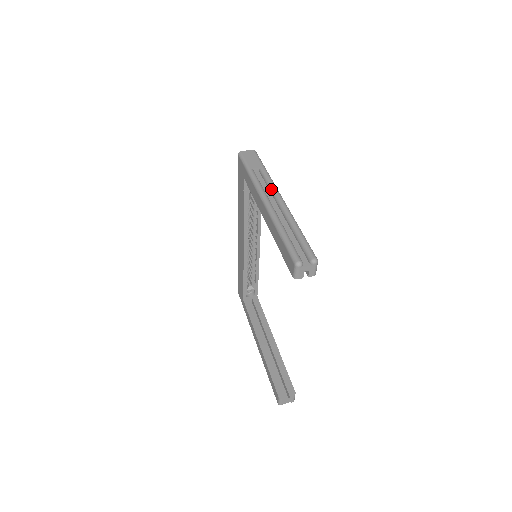
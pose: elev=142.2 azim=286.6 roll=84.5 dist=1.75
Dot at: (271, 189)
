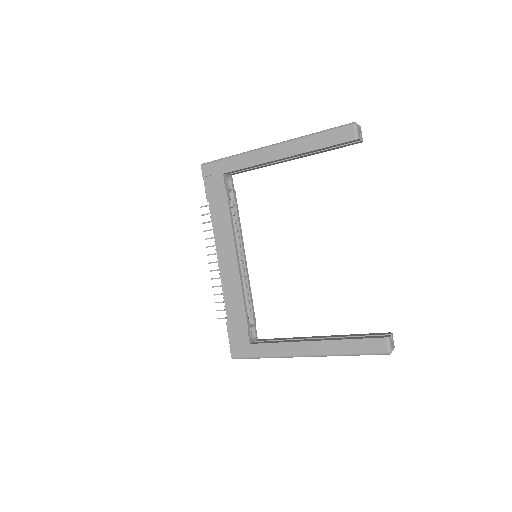
Dot at: occluded
